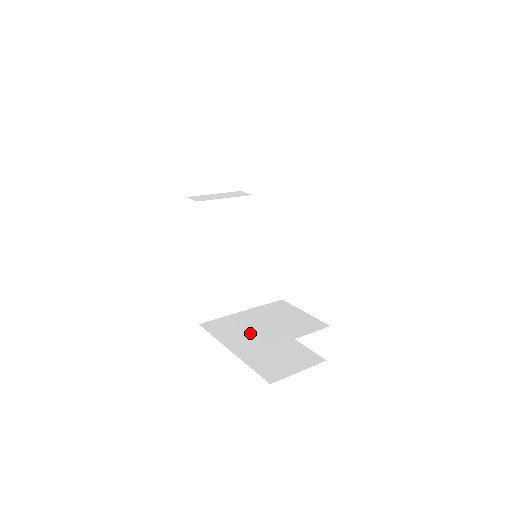
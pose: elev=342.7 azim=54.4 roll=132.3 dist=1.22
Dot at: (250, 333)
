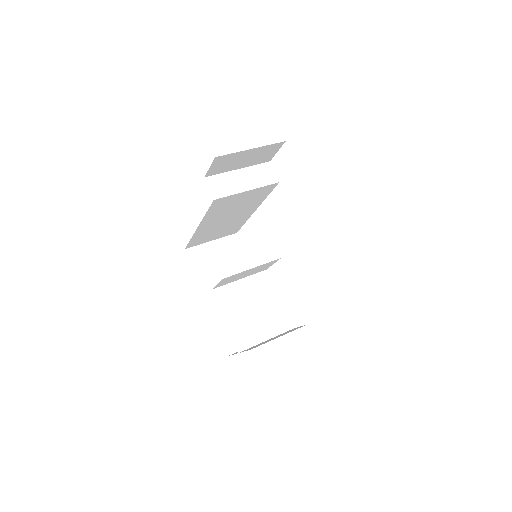
Dot at: occluded
